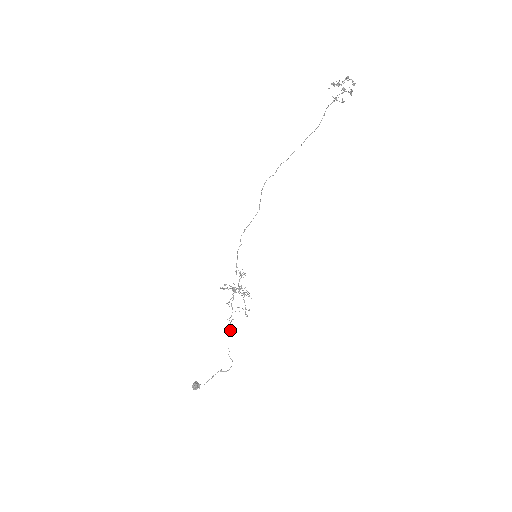
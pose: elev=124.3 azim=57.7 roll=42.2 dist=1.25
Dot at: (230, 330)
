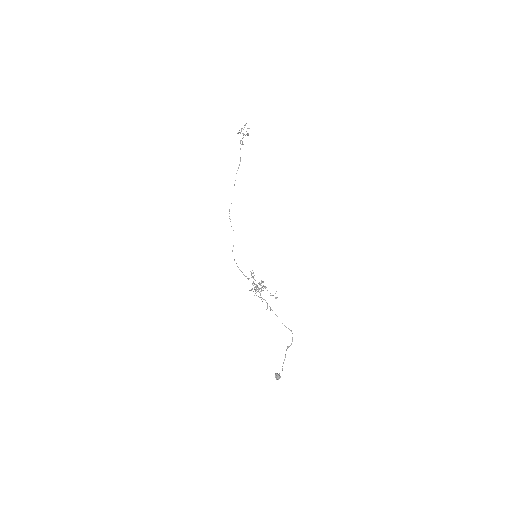
Dot at: occluded
